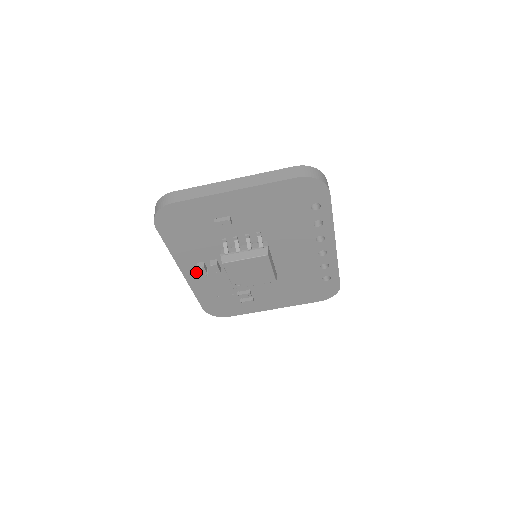
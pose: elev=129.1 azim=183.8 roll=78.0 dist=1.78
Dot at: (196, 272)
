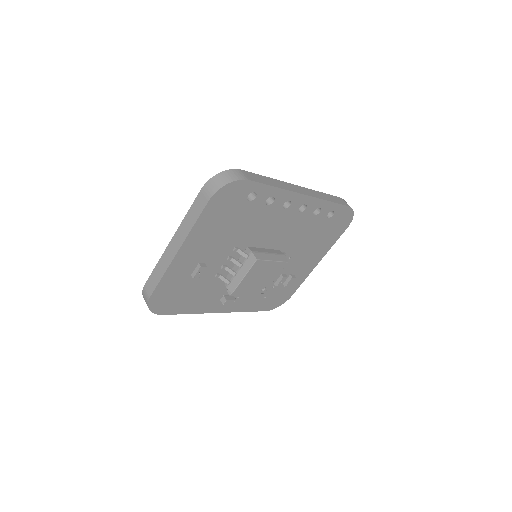
Dot at: occluded
